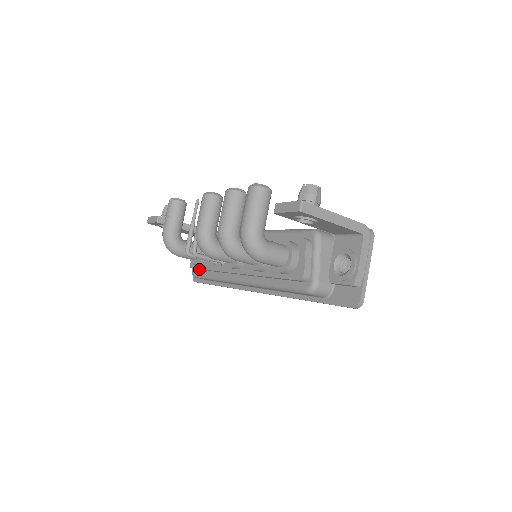
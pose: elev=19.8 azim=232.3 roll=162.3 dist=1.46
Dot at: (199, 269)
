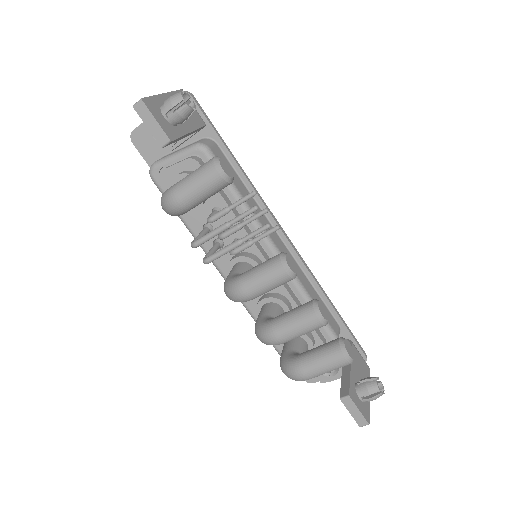
Dot at: occluded
